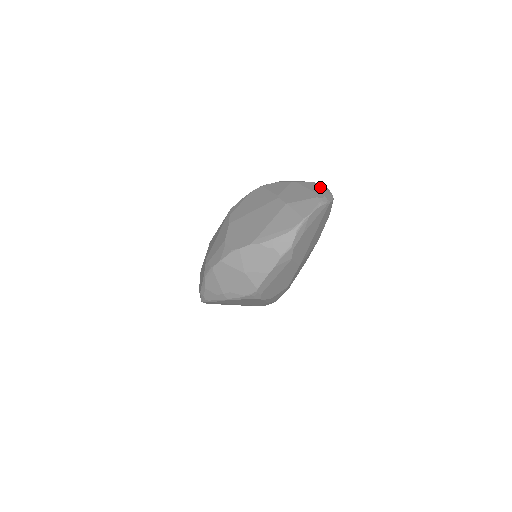
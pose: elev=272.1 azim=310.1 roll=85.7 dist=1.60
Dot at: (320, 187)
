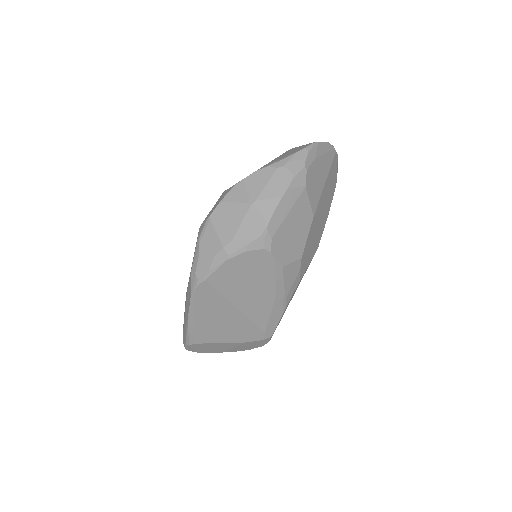
Dot at: occluded
